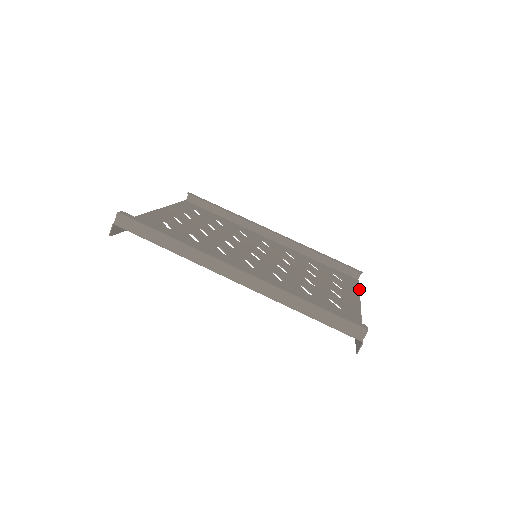
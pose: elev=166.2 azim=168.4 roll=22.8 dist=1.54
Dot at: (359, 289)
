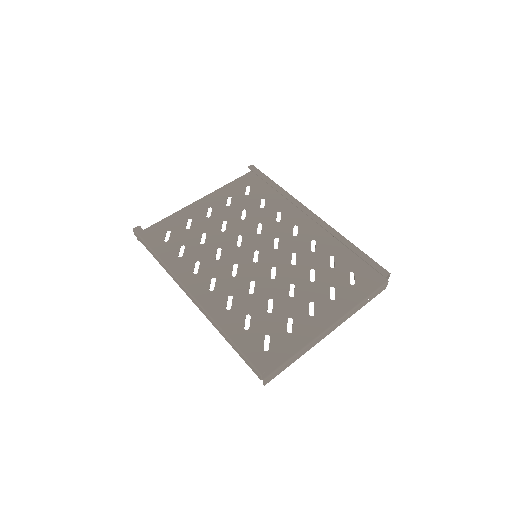
Dot at: (365, 298)
